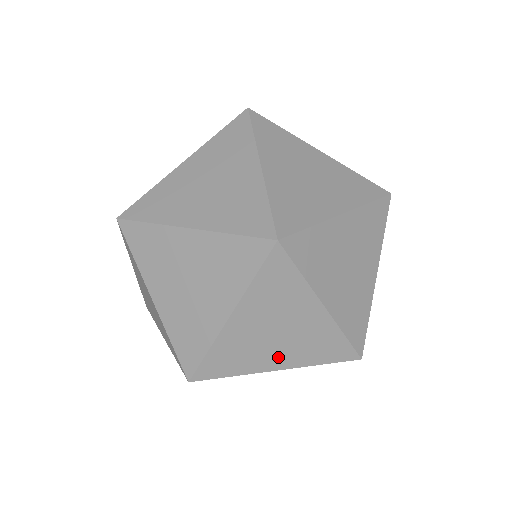
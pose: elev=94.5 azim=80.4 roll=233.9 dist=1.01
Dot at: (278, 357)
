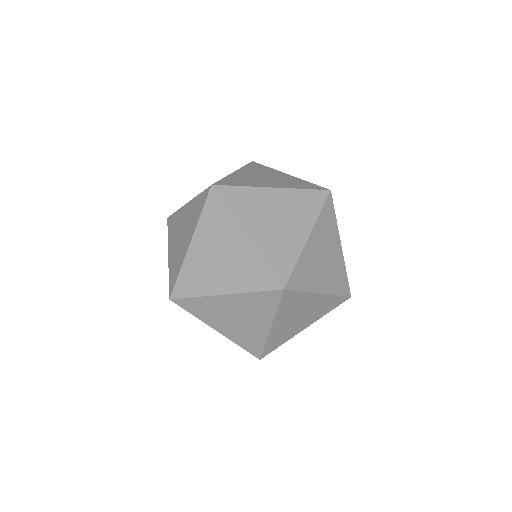
Dot at: (258, 230)
